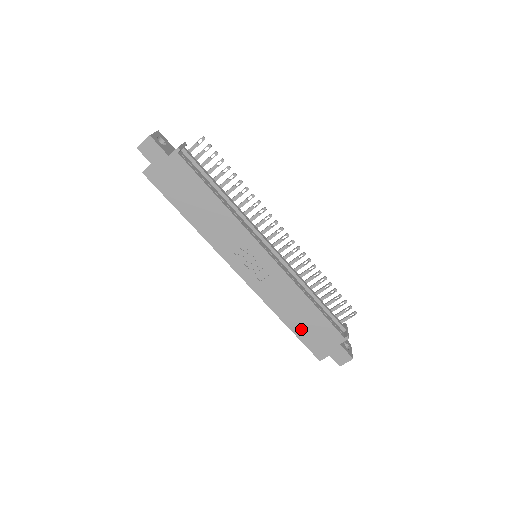
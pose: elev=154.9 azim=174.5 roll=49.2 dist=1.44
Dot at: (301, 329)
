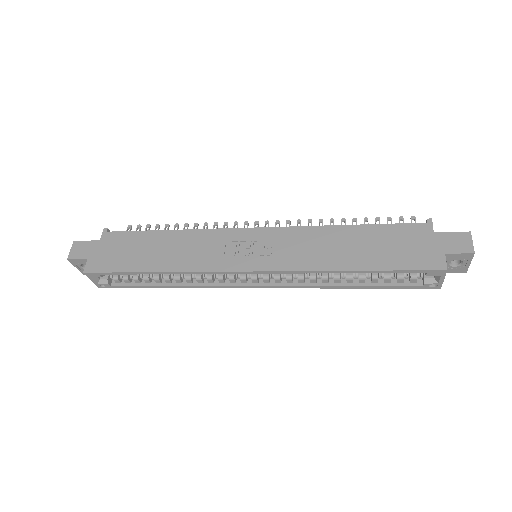
Dot at: (376, 259)
